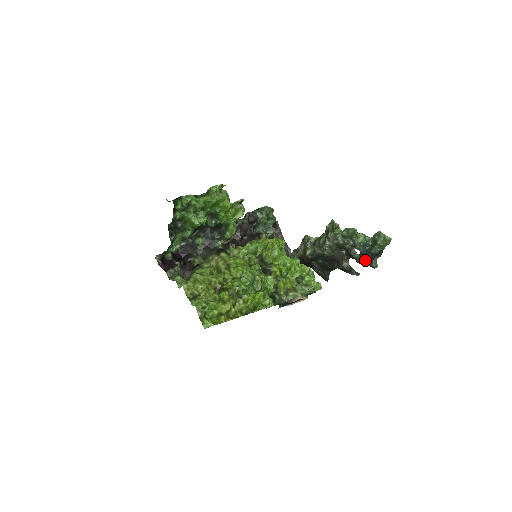
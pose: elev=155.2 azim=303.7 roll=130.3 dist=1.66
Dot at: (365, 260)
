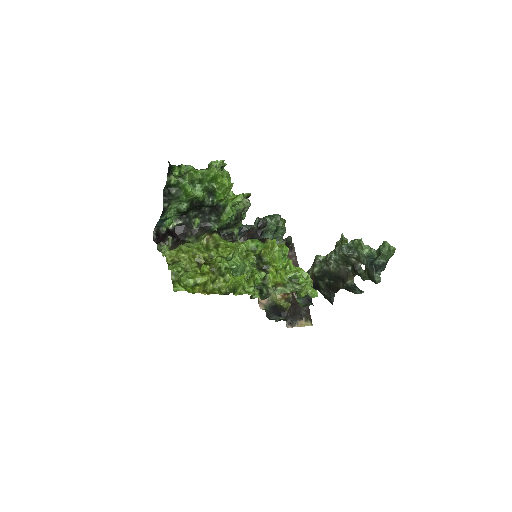
Dot at: (369, 274)
